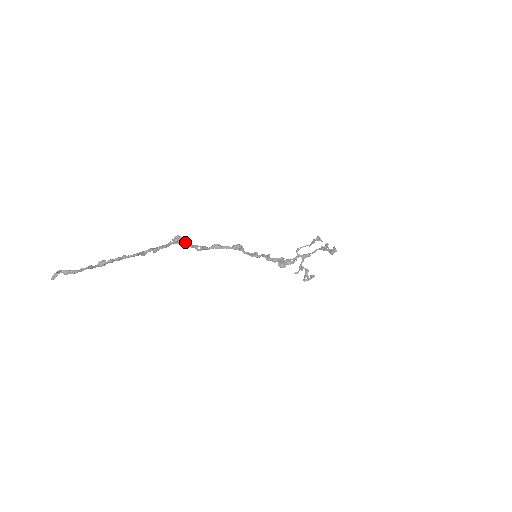
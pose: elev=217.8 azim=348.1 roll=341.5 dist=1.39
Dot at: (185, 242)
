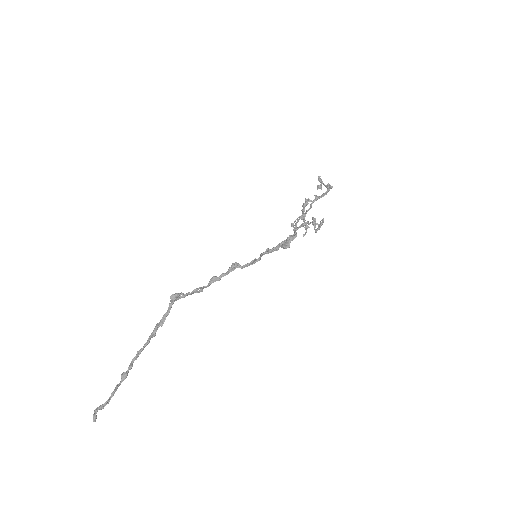
Dot at: (182, 295)
